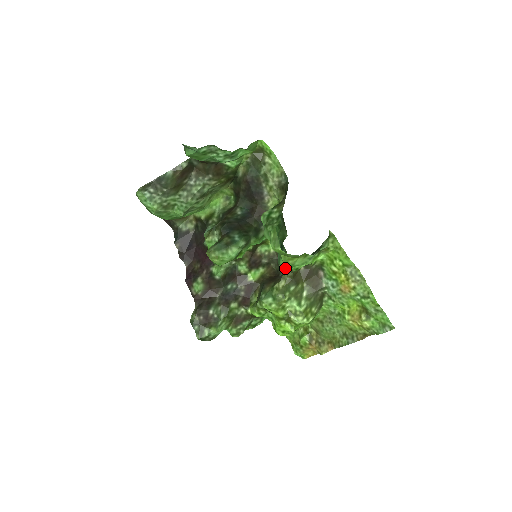
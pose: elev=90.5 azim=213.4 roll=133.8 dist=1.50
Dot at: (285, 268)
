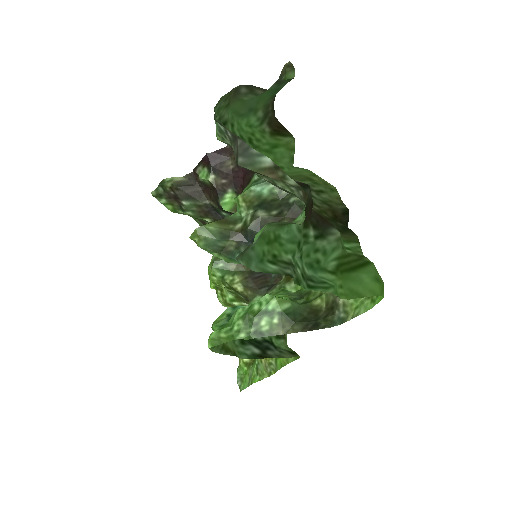
Dot at: occluded
